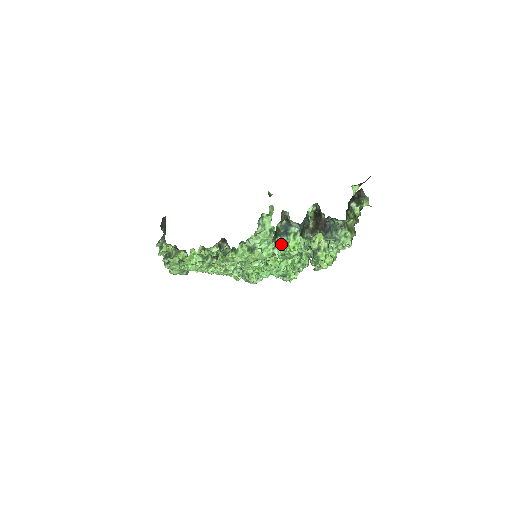
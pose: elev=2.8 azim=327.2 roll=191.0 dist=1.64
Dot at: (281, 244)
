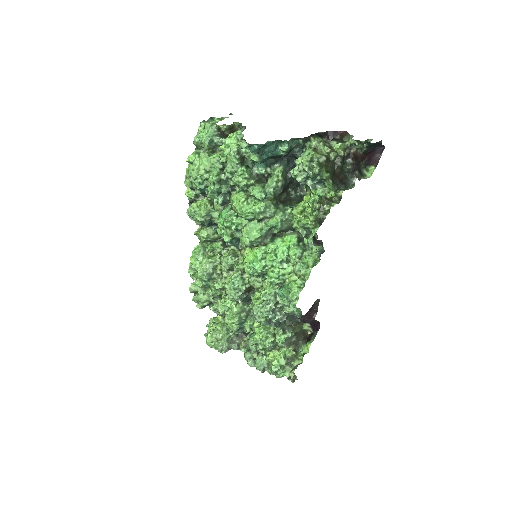
Dot at: (224, 143)
